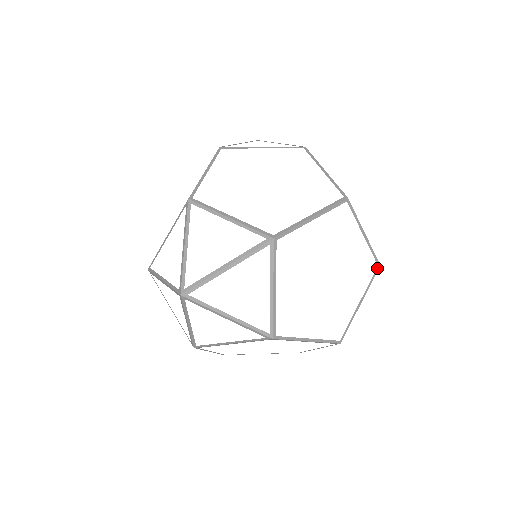
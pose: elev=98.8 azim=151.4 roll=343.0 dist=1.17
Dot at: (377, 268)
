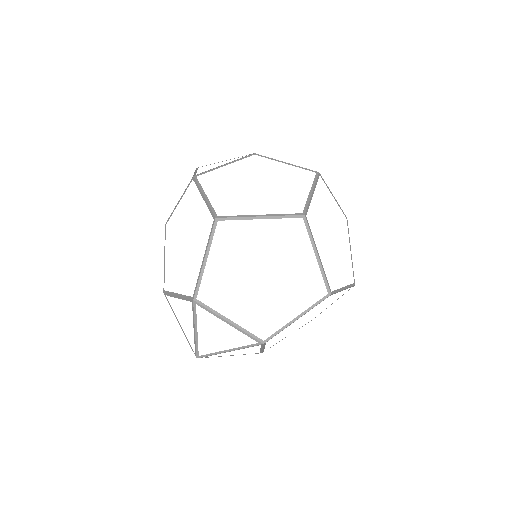
Dot at: (300, 214)
